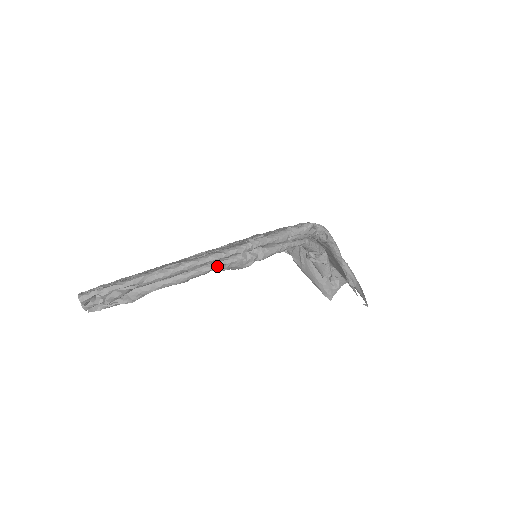
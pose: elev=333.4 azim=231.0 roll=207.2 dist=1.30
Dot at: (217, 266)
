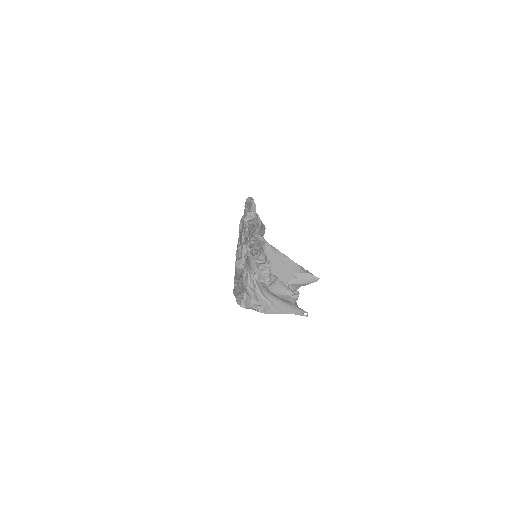
Dot at: occluded
